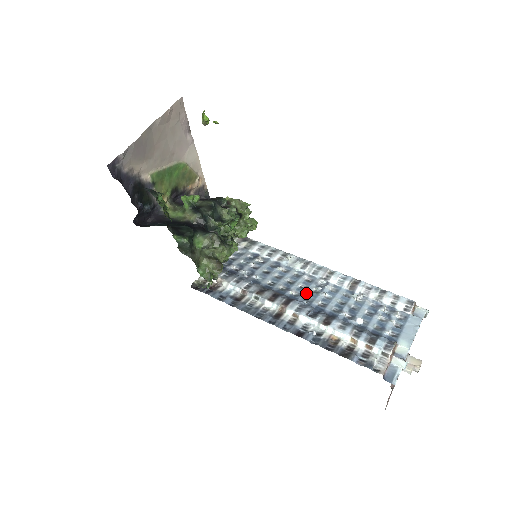
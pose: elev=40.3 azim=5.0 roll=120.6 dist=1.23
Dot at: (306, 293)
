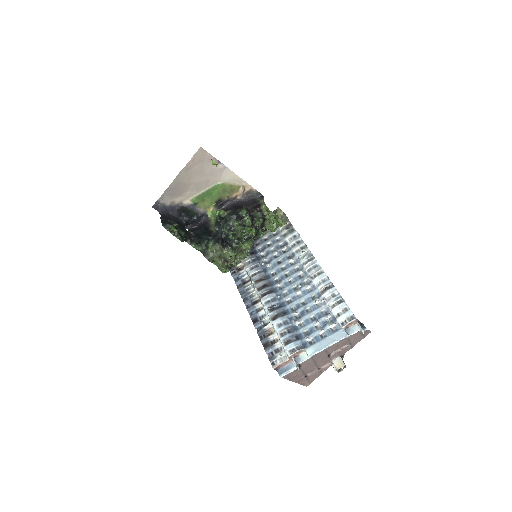
Dot at: (287, 288)
